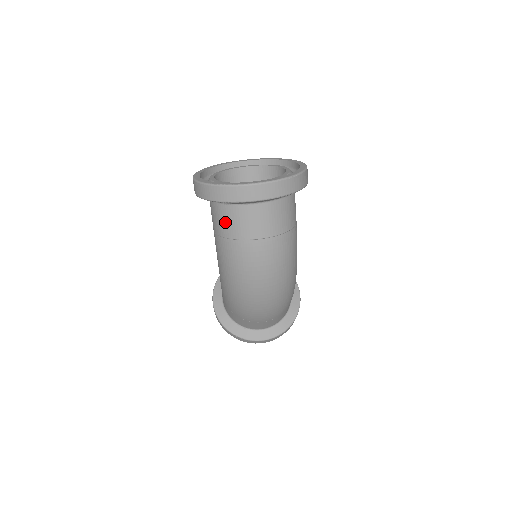
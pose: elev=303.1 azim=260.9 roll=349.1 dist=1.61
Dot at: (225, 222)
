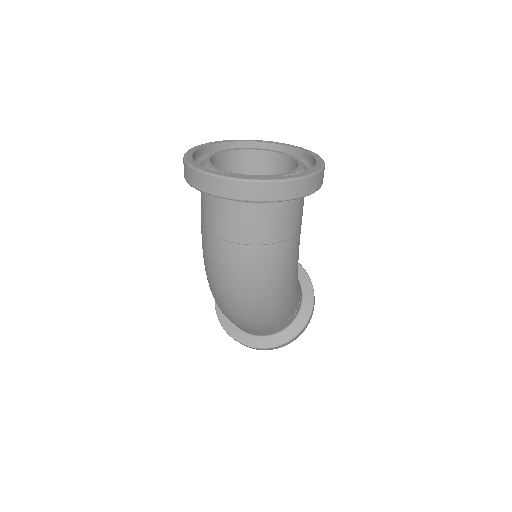
Dot at: (205, 211)
